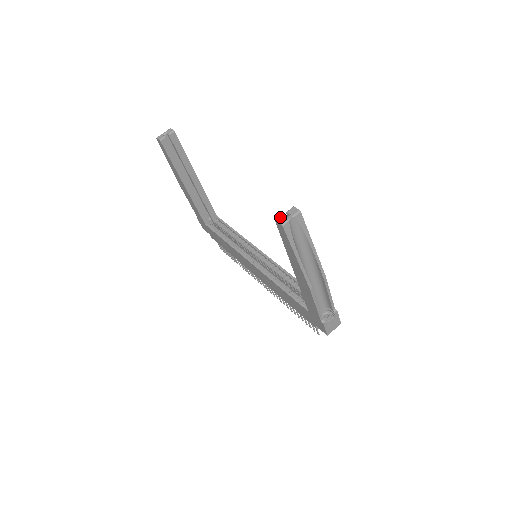
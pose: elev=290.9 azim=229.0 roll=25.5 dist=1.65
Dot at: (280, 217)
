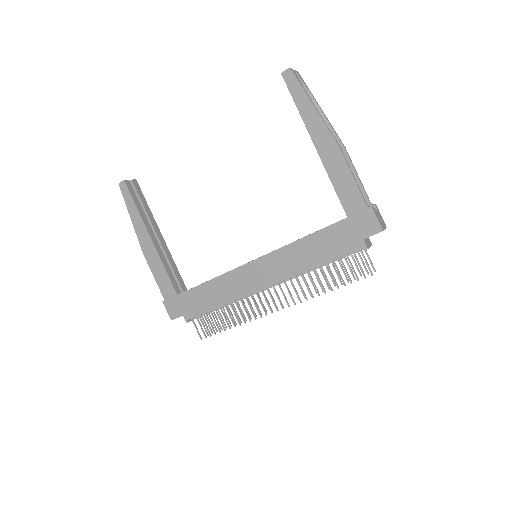
Dot at: (284, 73)
